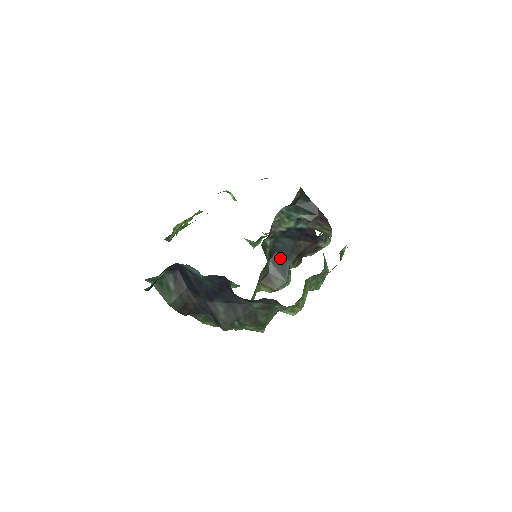
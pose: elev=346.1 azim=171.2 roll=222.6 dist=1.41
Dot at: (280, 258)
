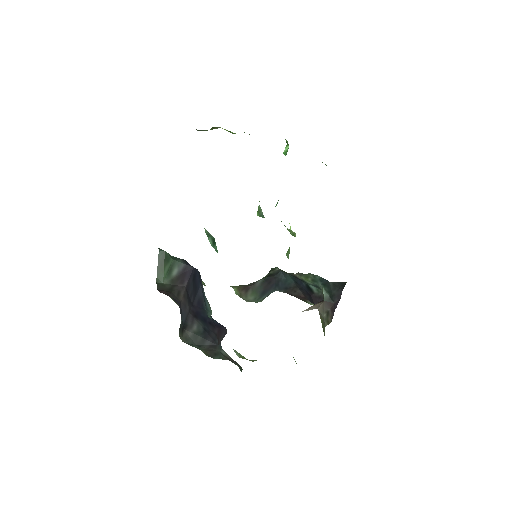
Dot at: (272, 283)
